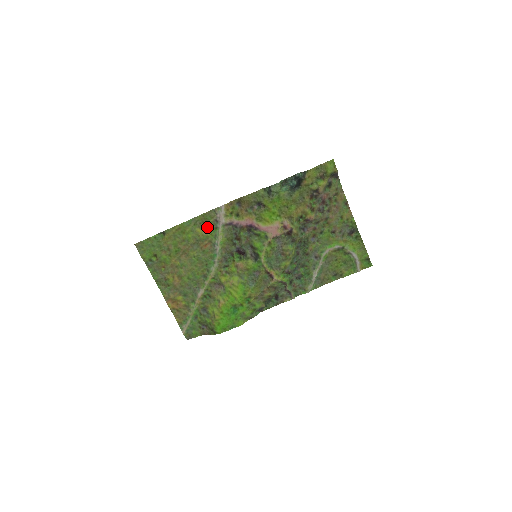
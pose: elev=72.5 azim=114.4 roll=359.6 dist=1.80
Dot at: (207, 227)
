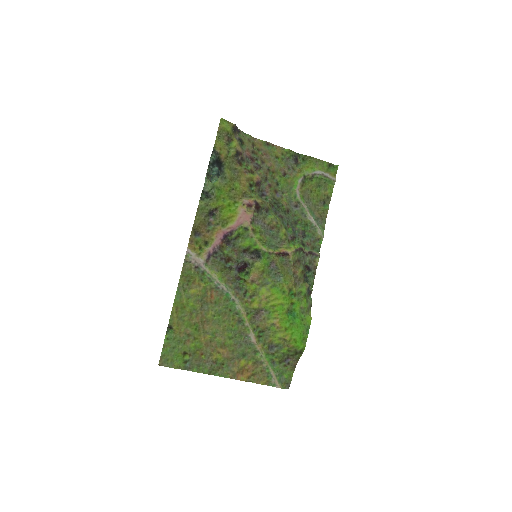
Dot at: (196, 281)
